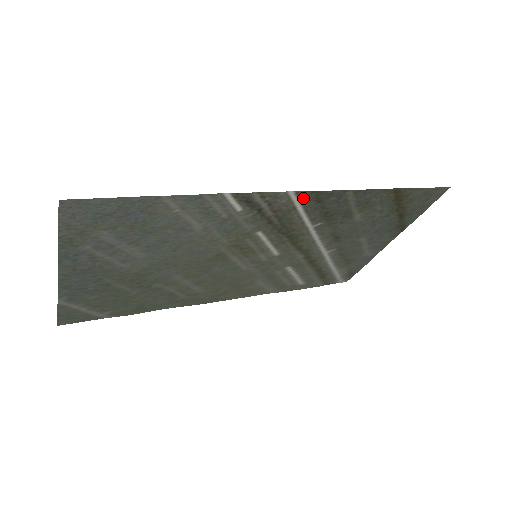
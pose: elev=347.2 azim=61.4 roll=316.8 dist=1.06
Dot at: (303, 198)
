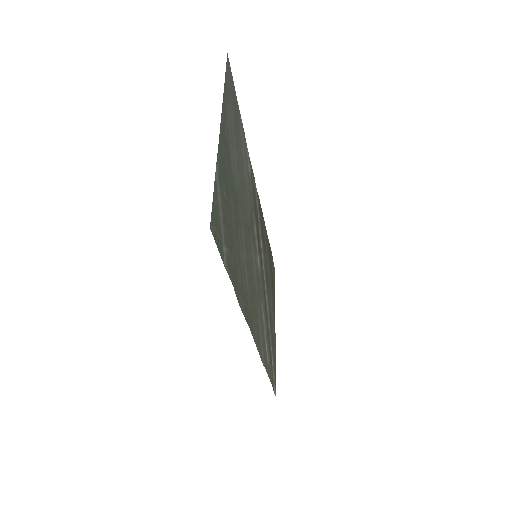
Dot at: (257, 199)
